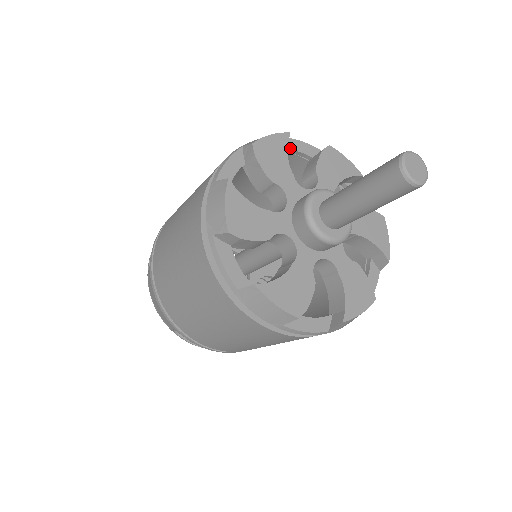
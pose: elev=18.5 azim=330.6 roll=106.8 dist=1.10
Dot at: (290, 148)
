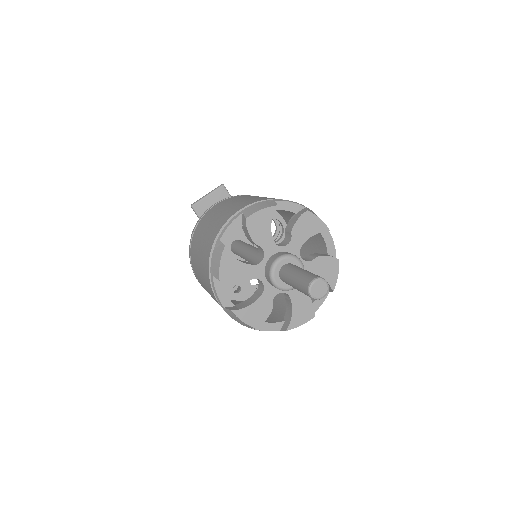
Dot at: (229, 240)
